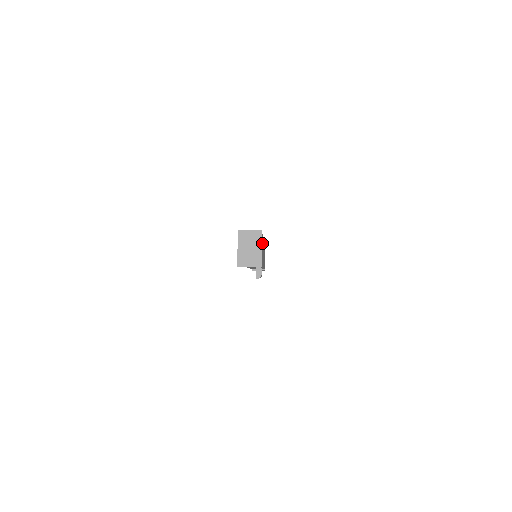
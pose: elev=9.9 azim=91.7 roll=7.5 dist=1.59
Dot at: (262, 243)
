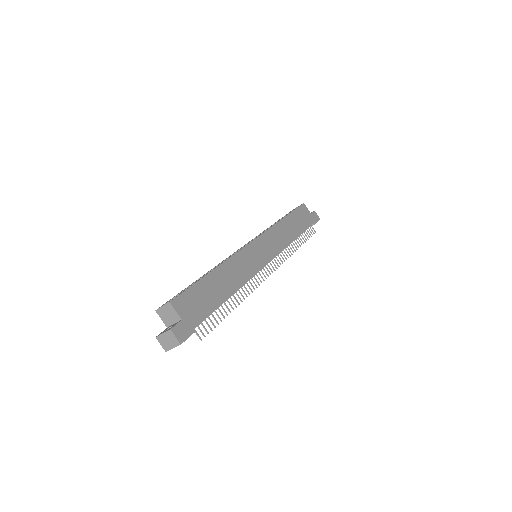
Dot at: (200, 292)
